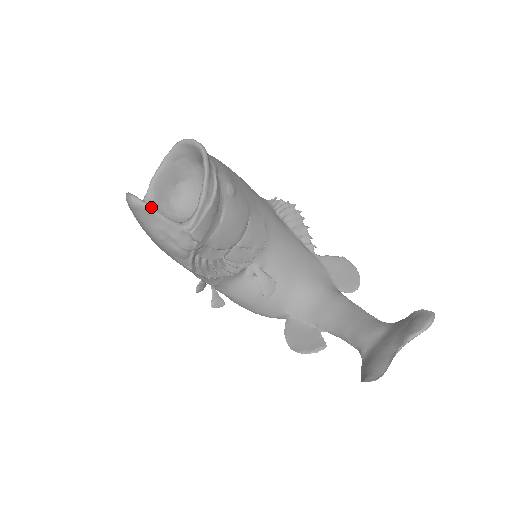
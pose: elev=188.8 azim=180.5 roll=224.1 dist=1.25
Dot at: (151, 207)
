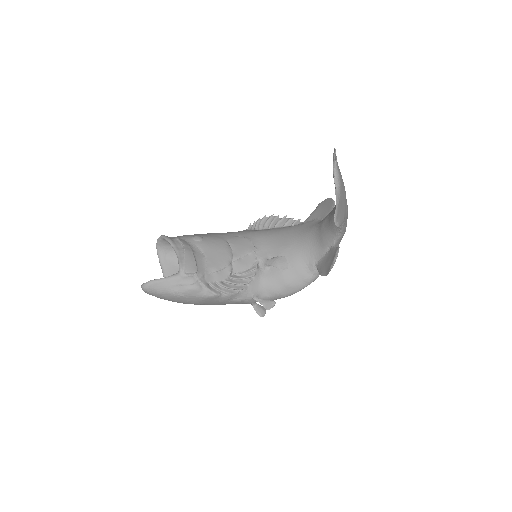
Dot at: (153, 280)
